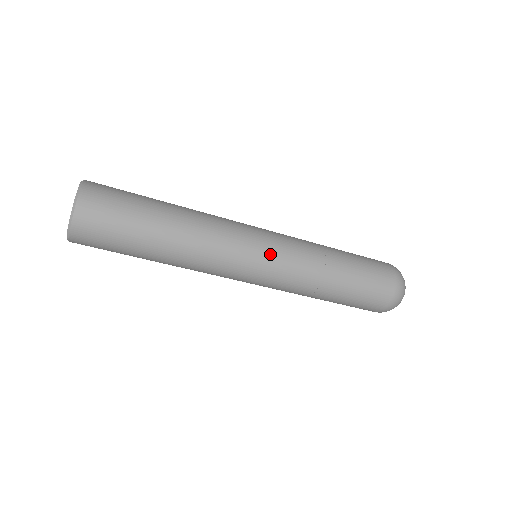
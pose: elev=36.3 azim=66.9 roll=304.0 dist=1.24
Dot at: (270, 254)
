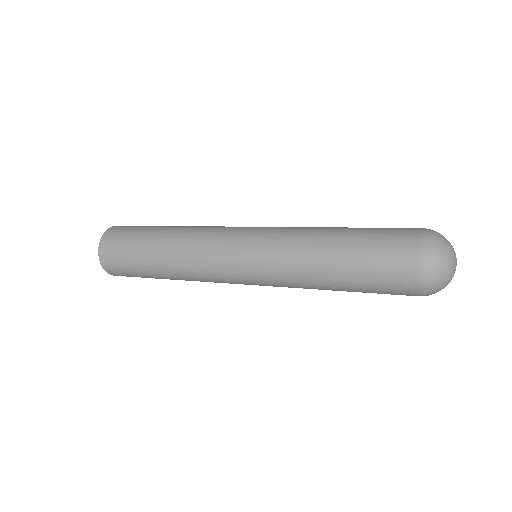
Dot at: (252, 281)
